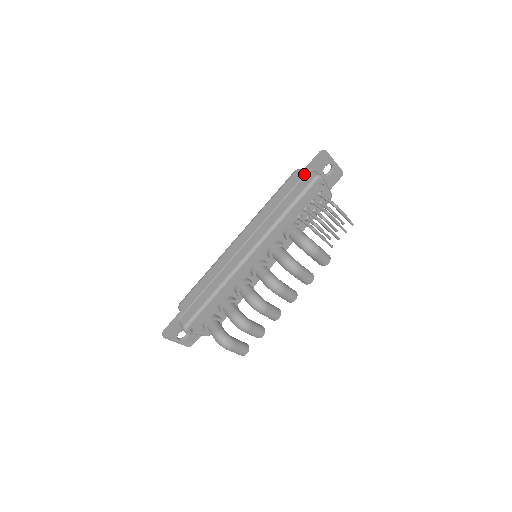
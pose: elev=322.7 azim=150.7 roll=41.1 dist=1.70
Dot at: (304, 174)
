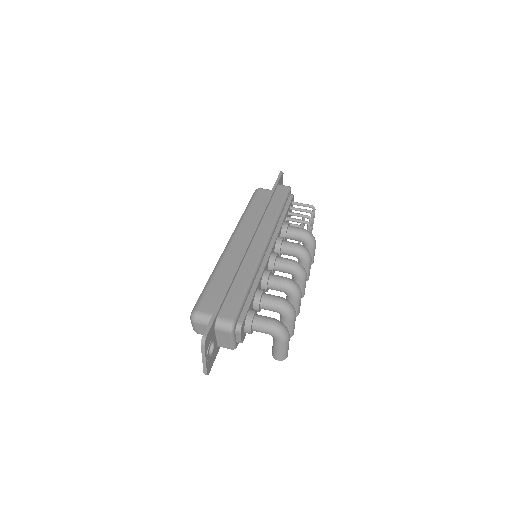
Dot at: (277, 186)
